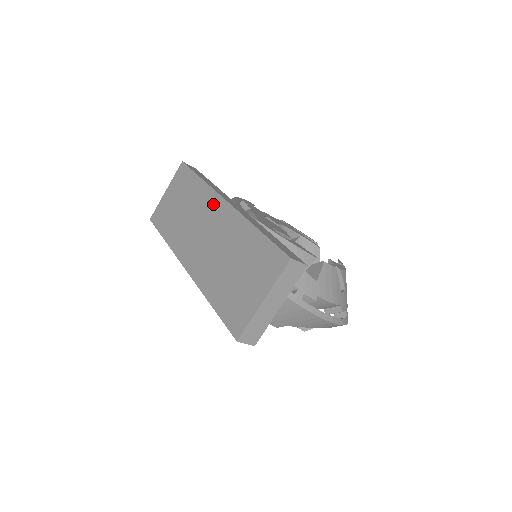
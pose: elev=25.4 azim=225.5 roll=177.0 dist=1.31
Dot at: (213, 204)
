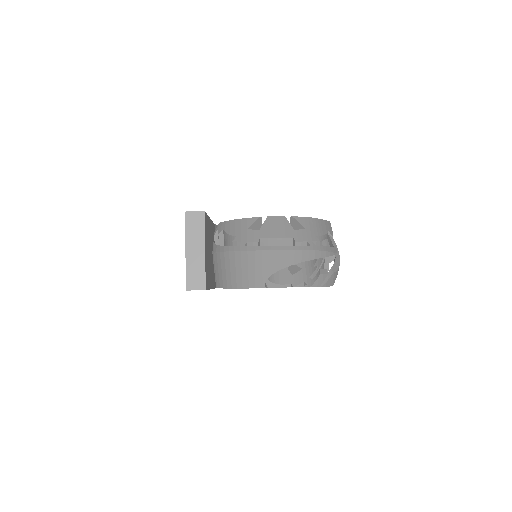
Dot at: occluded
